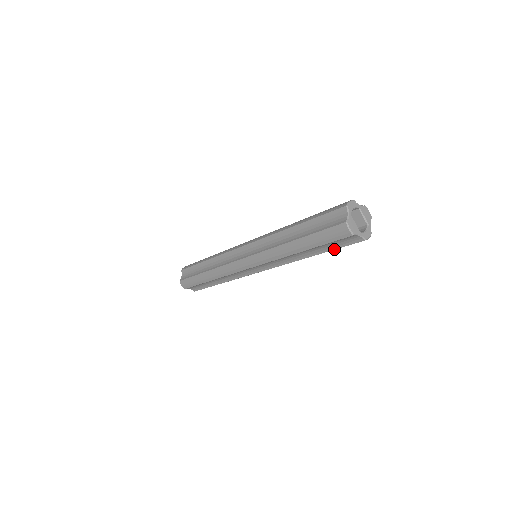
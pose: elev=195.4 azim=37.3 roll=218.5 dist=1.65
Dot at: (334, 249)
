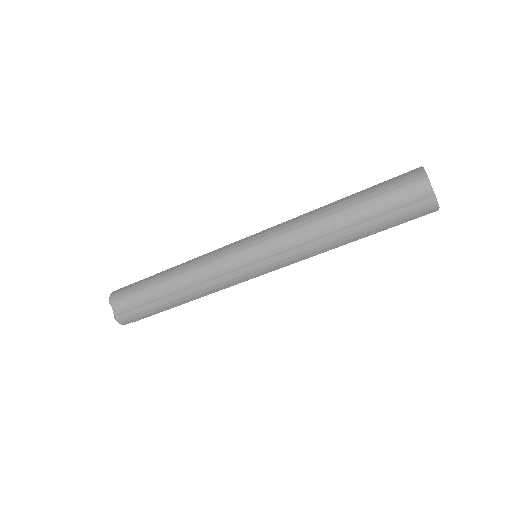
Dot at: occluded
